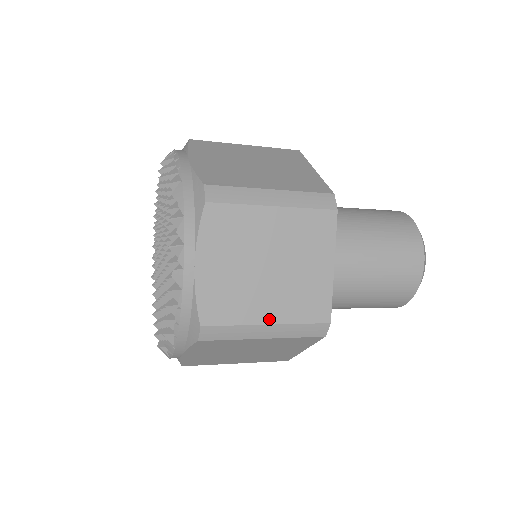
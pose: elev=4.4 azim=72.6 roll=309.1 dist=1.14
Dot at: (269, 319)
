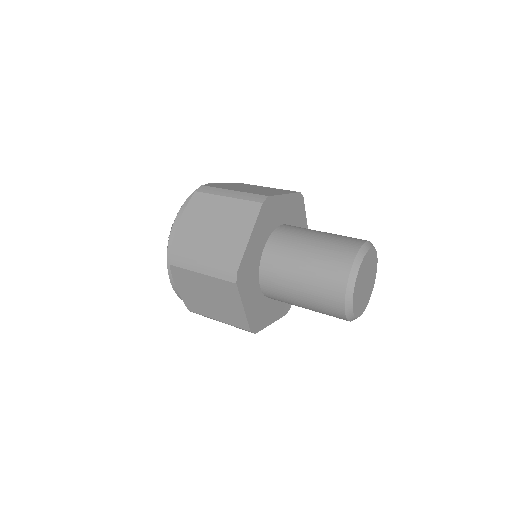
Dot at: (203, 259)
